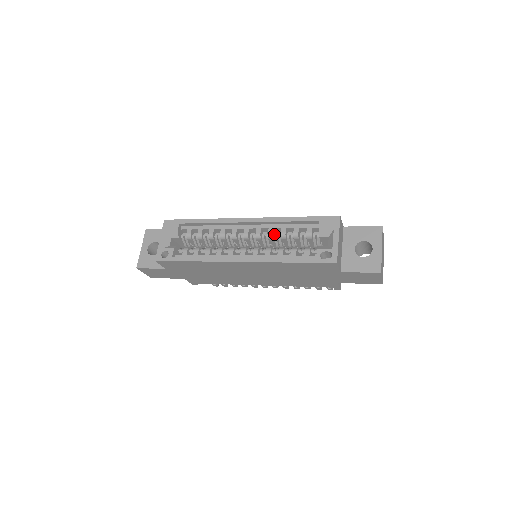
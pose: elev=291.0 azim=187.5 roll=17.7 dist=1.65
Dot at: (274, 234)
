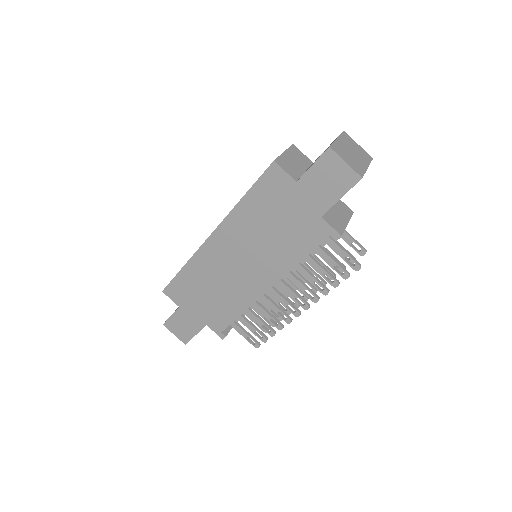
Dot at: occluded
